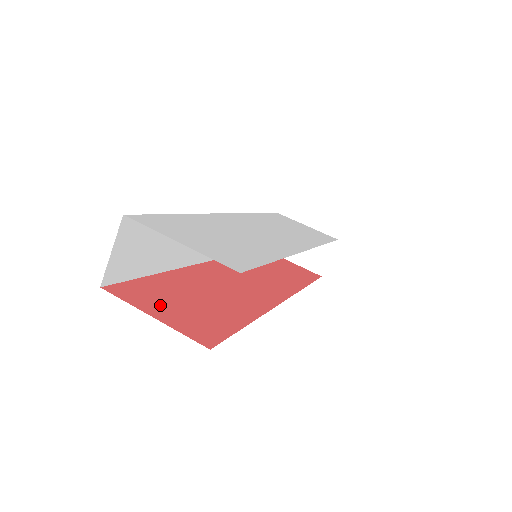
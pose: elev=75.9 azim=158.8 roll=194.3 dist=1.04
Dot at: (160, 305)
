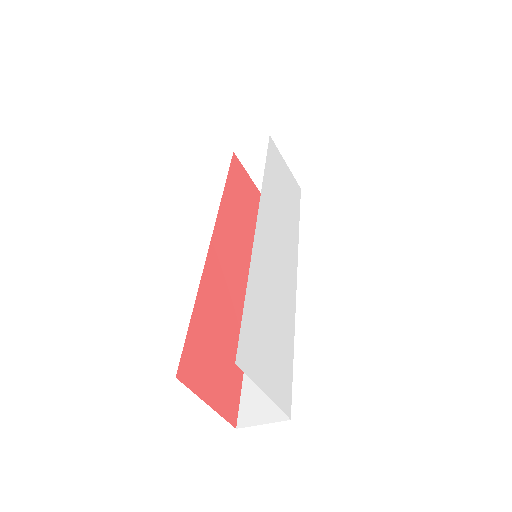
Dot at: (207, 377)
